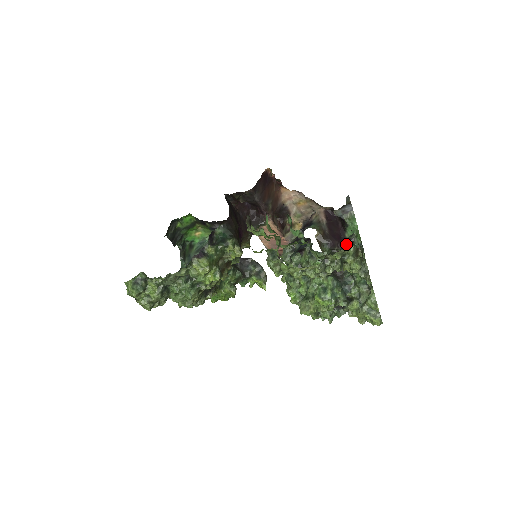
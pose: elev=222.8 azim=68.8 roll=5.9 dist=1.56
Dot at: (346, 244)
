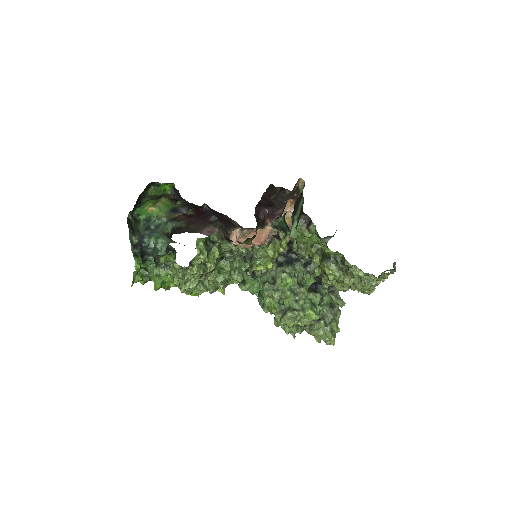
Dot at: (395, 268)
